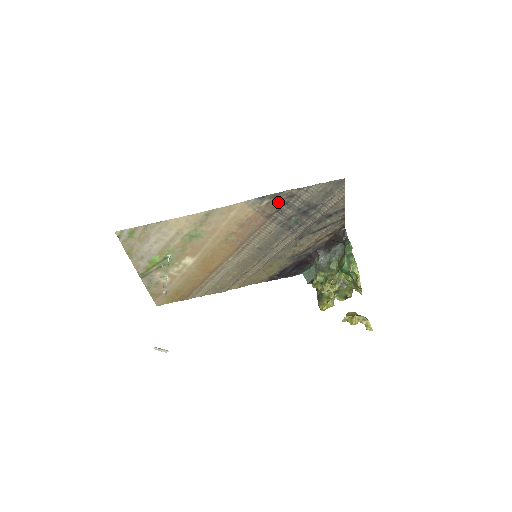
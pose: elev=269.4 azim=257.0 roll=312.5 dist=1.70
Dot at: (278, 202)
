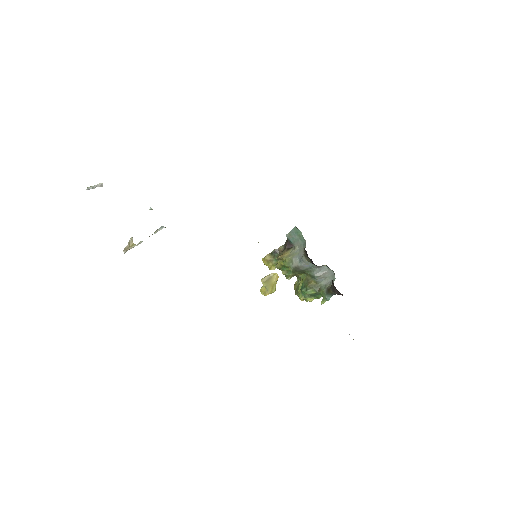
Dot at: occluded
